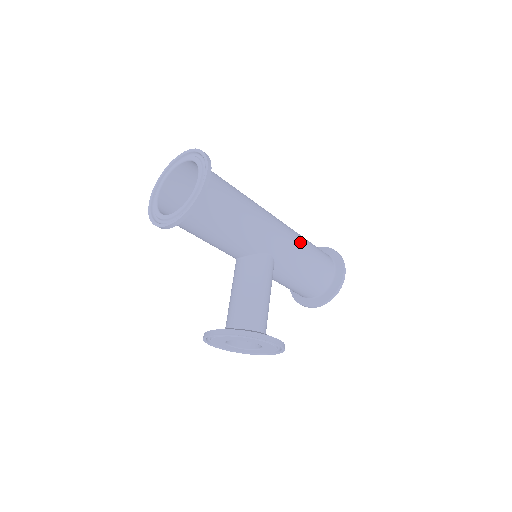
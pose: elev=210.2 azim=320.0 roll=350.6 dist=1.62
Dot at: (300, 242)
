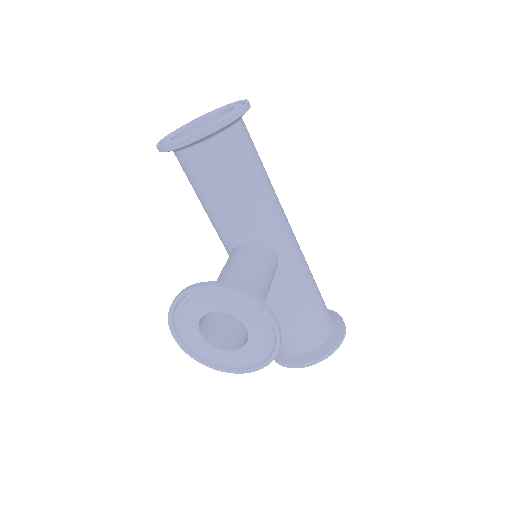
Dot at: (307, 264)
